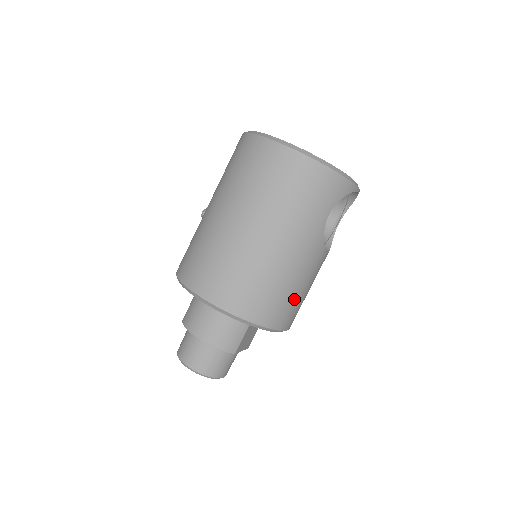
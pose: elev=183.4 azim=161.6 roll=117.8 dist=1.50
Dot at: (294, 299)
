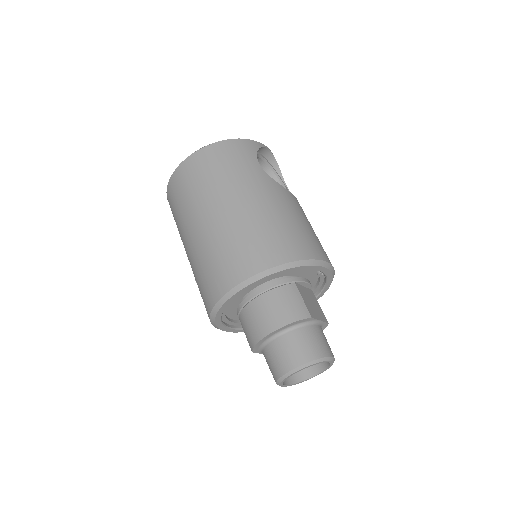
Dot at: (301, 230)
